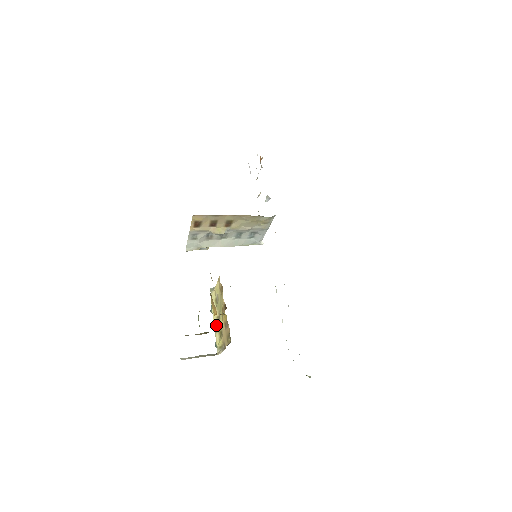
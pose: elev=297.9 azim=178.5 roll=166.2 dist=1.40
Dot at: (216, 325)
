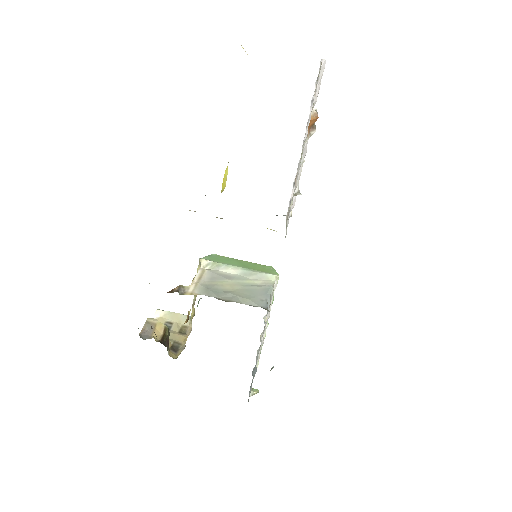
Dot at: (193, 300)
